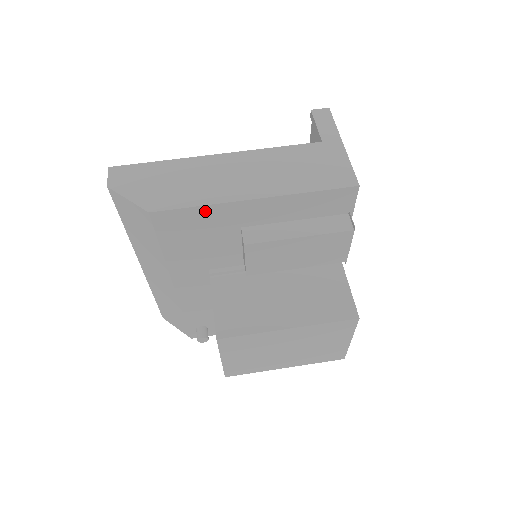
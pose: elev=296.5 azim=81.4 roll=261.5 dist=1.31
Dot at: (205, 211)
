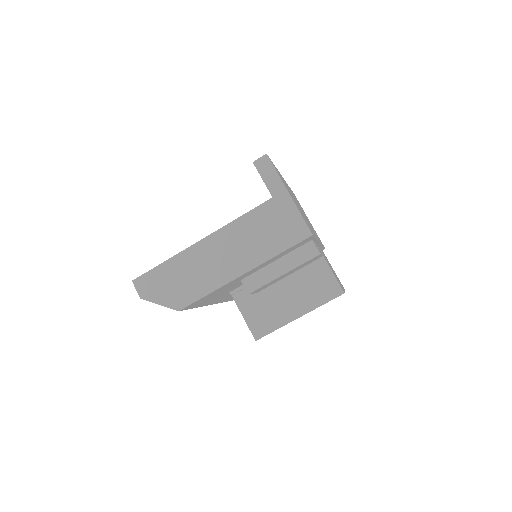
Dot at: (213, 292)
